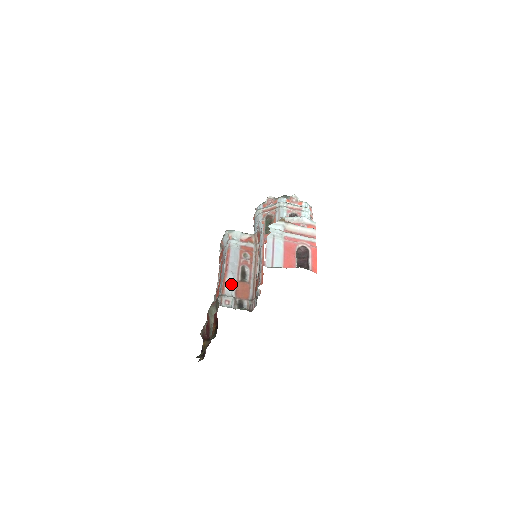
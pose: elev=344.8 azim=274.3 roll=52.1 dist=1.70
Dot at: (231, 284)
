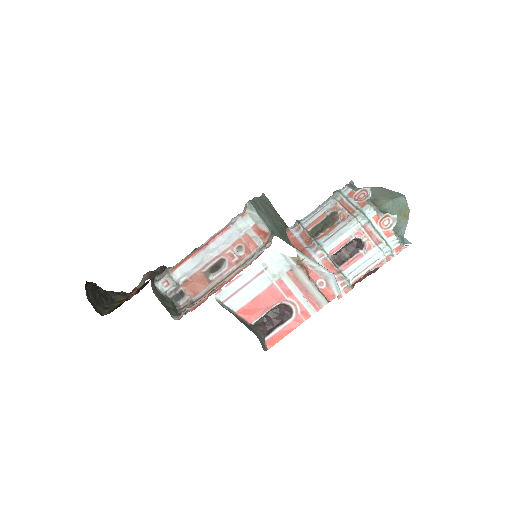
Dot at: (189, 268)
